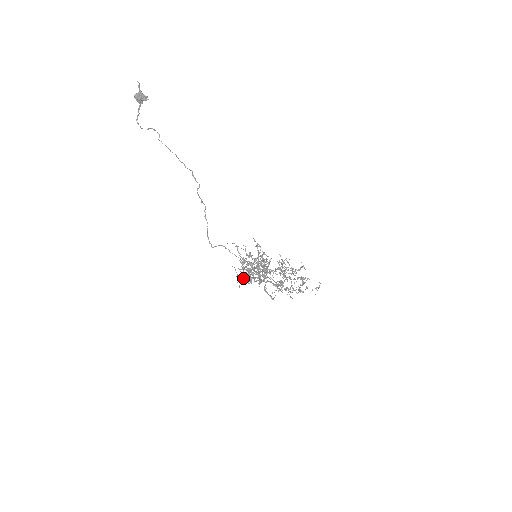
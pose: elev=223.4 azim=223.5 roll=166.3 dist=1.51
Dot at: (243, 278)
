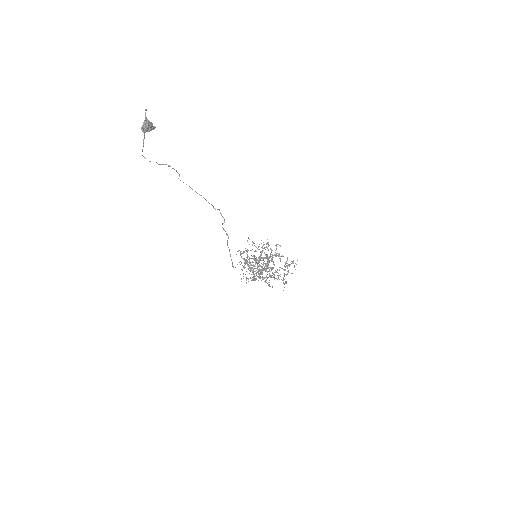
Dot at: occluded
